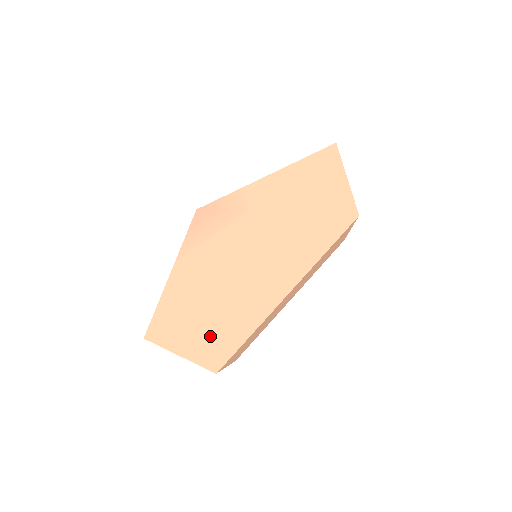
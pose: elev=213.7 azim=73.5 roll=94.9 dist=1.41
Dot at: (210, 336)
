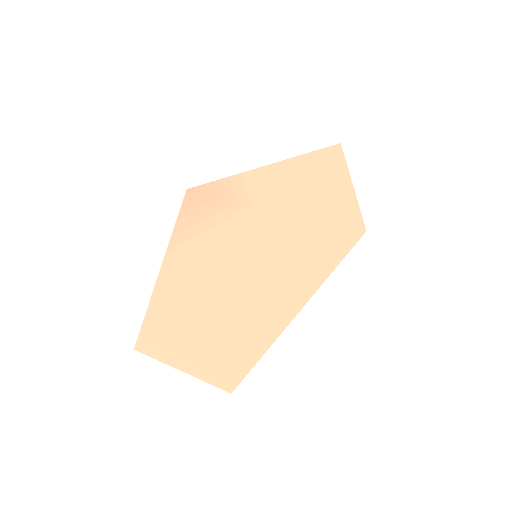
Dot at: (220, 350)
